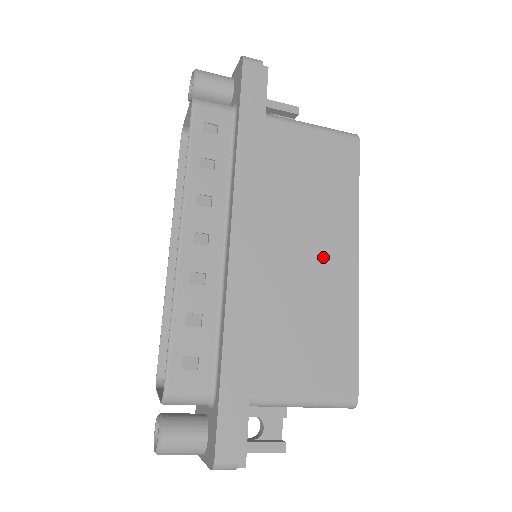
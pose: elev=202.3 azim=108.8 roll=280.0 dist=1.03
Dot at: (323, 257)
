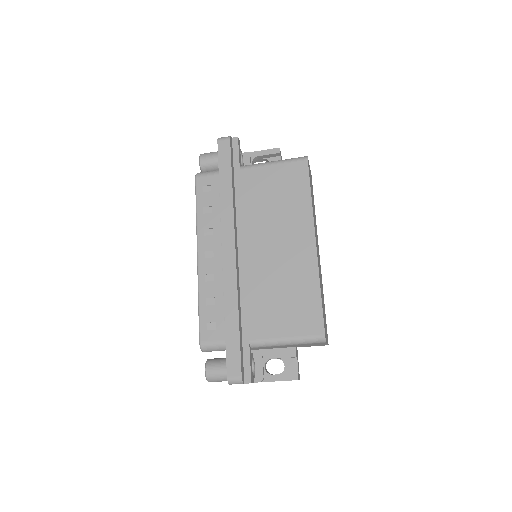
Dot at: (289, 246)
